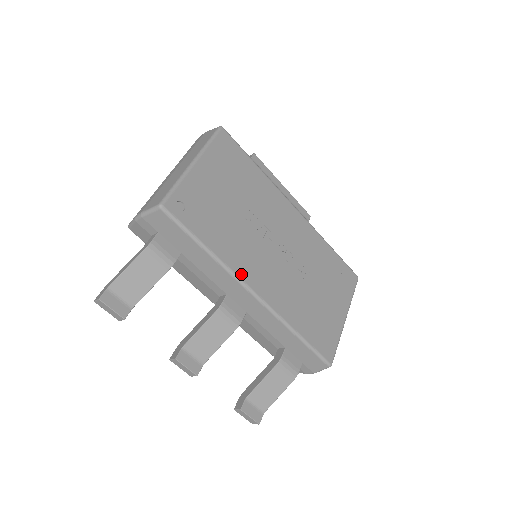
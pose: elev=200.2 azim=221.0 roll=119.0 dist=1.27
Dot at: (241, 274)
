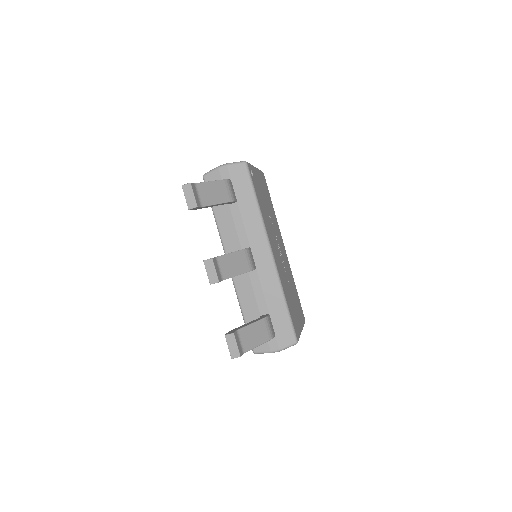
Dot at: (268, 235)
